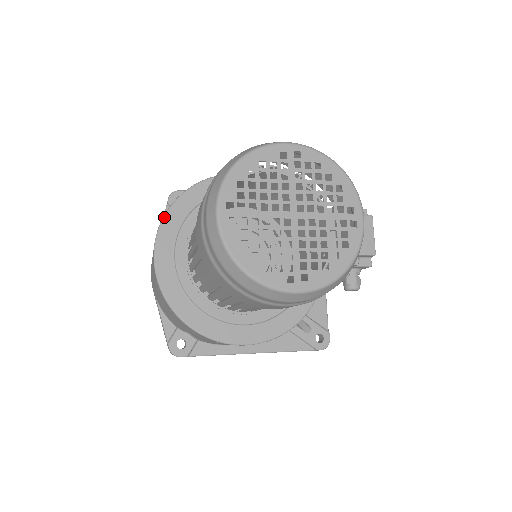
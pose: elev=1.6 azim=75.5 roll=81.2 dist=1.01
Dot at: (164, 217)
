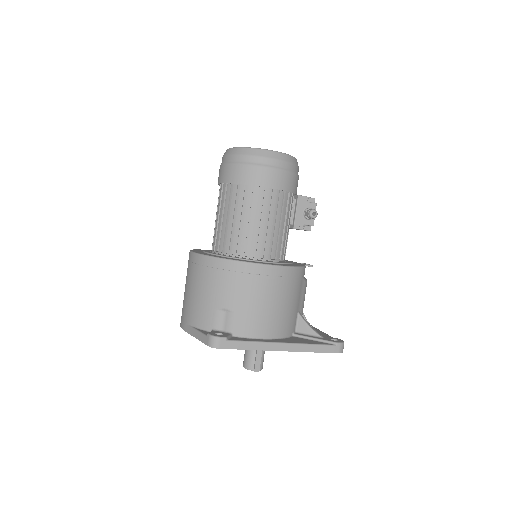
Dot at: occluded
